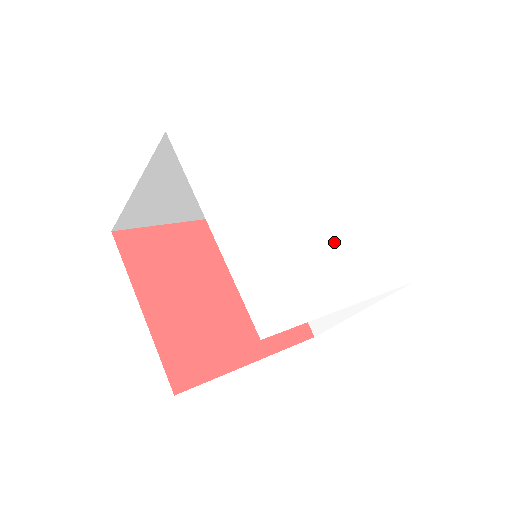
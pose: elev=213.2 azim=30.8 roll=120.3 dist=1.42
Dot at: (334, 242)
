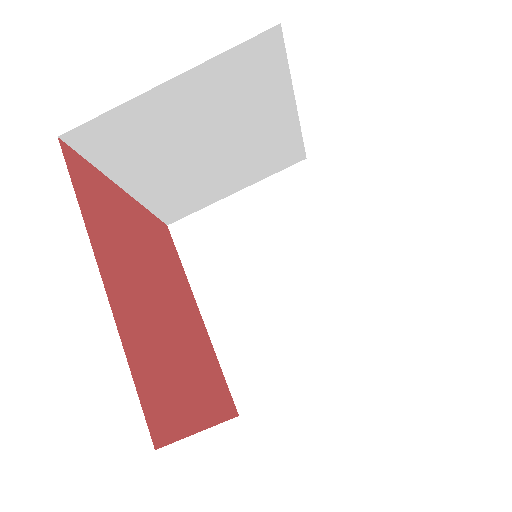
Dot at: occluded
